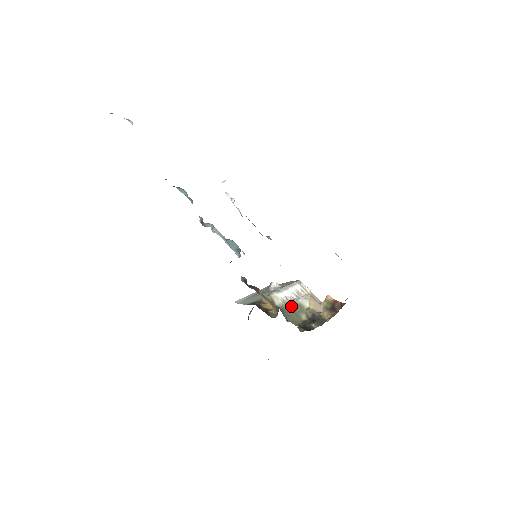
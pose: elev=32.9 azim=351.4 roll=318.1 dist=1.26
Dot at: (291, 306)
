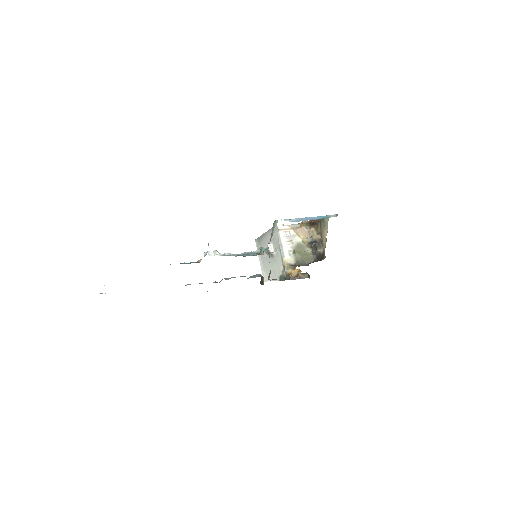
Dot at: (298, 254)
